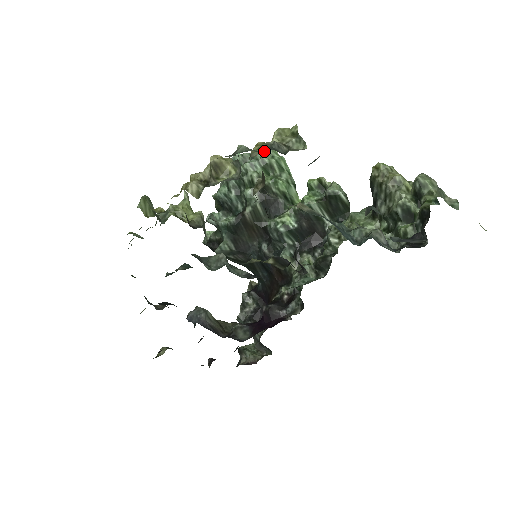
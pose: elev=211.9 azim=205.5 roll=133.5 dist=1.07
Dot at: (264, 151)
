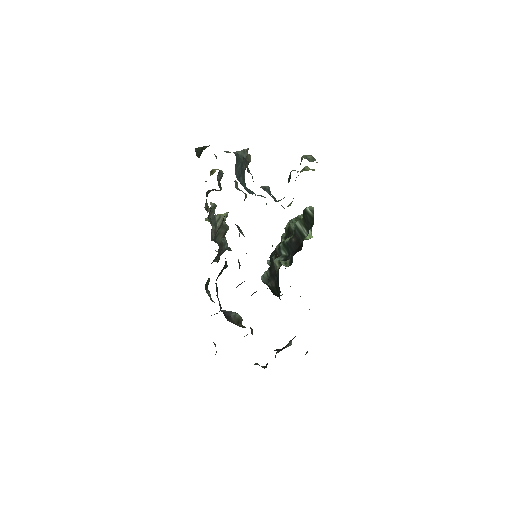
Dot at: occluded
